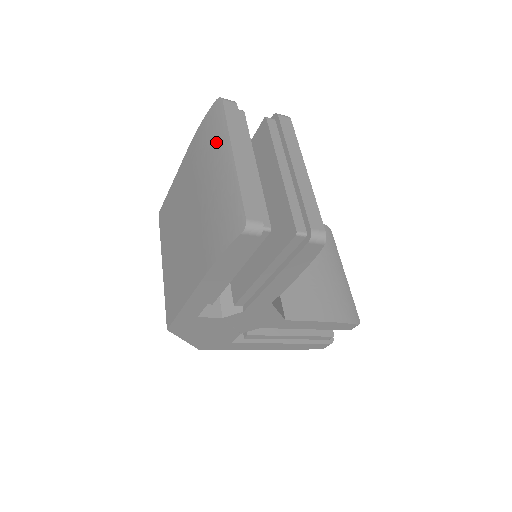
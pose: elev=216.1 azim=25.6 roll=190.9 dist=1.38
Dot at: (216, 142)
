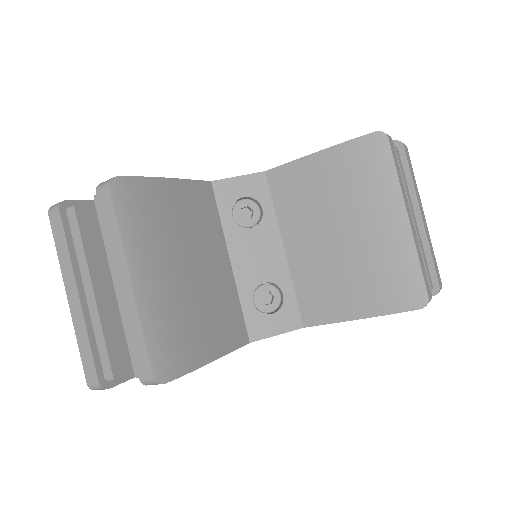
Dot at: occluded
